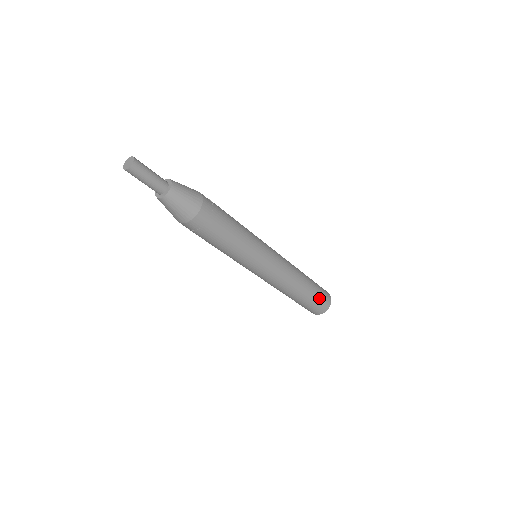
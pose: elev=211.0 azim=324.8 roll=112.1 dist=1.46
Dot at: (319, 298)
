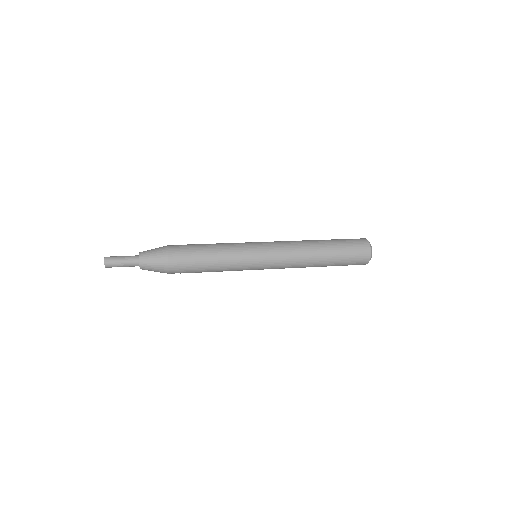
Dot at: (349, 254)
